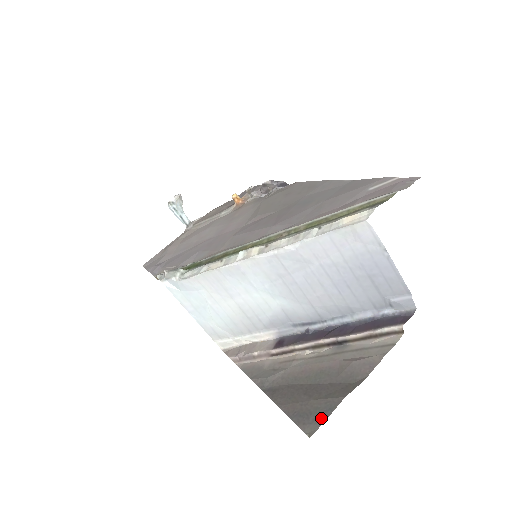
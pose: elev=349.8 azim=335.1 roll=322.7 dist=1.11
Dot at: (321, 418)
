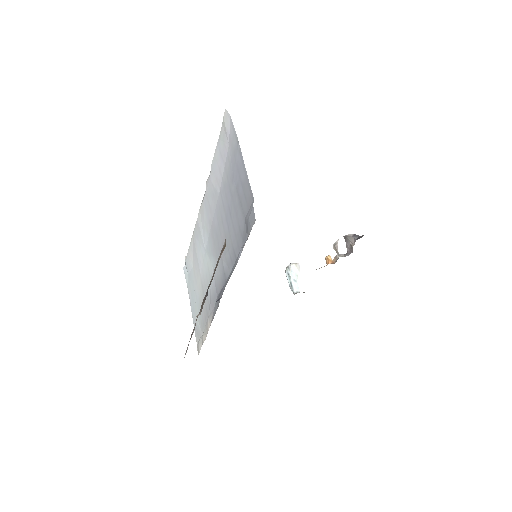
Dot at: occluded
